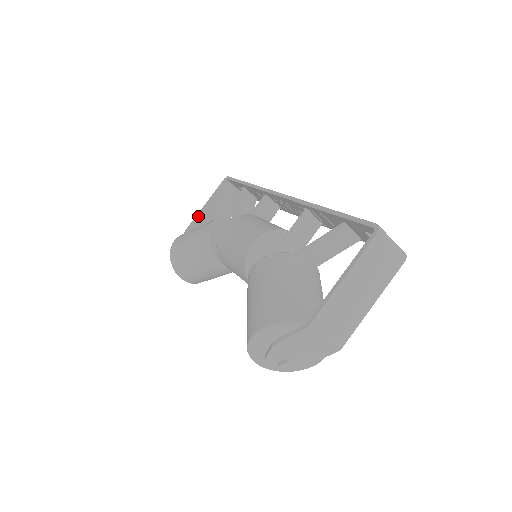
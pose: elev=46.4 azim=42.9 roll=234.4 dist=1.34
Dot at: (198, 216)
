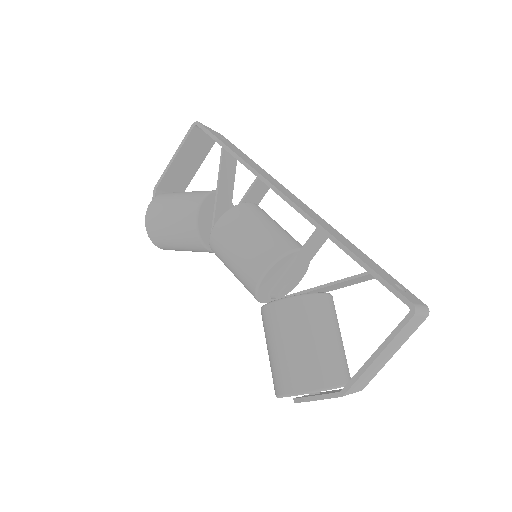
Dot at: (167, 171)
